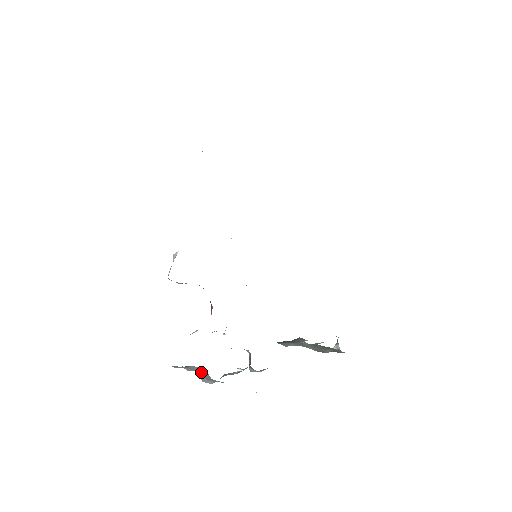
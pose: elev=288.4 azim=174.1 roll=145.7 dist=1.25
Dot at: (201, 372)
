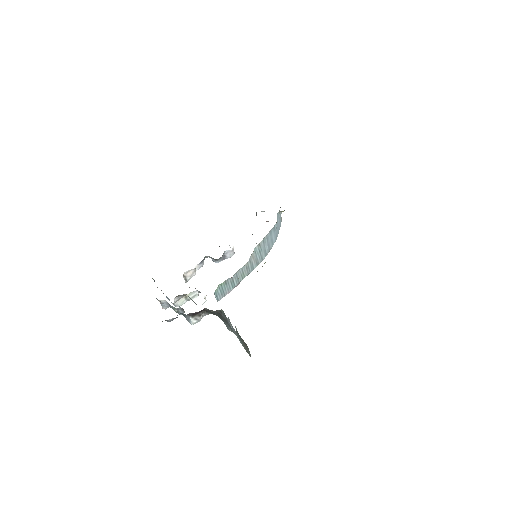
Dot at: occluded
